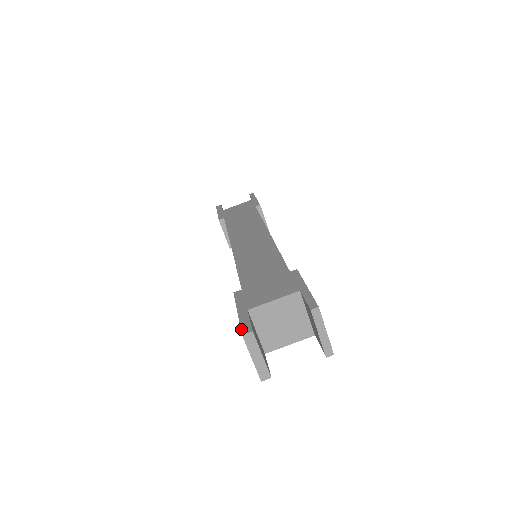
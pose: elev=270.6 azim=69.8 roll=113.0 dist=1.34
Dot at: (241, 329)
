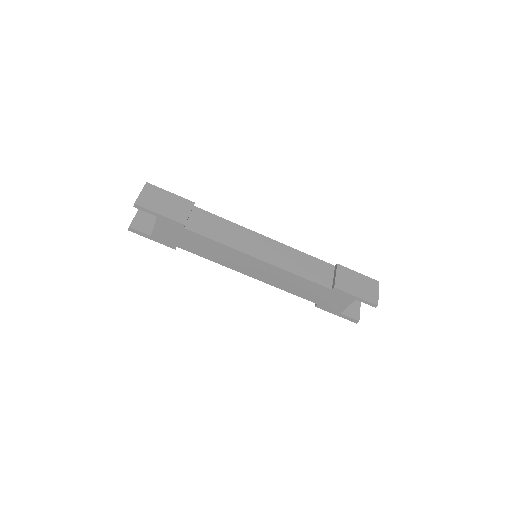
Dot at: occluded
